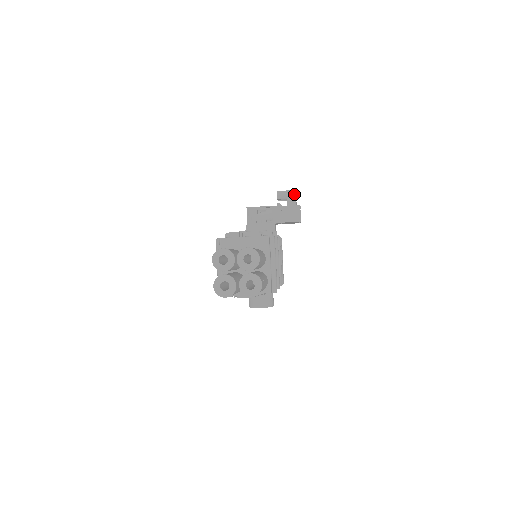
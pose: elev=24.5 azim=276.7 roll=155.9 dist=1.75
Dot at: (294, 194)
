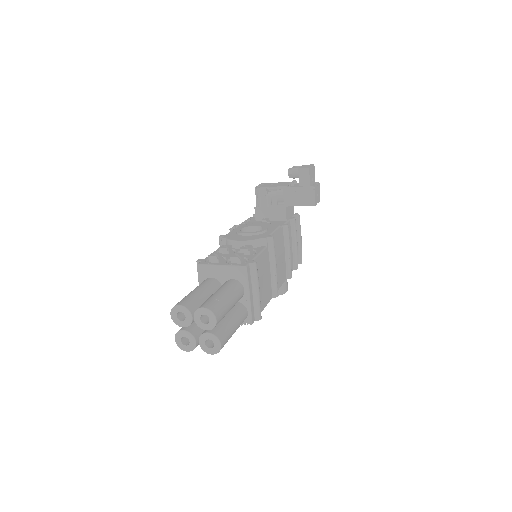
Dot at: (307, 173)
